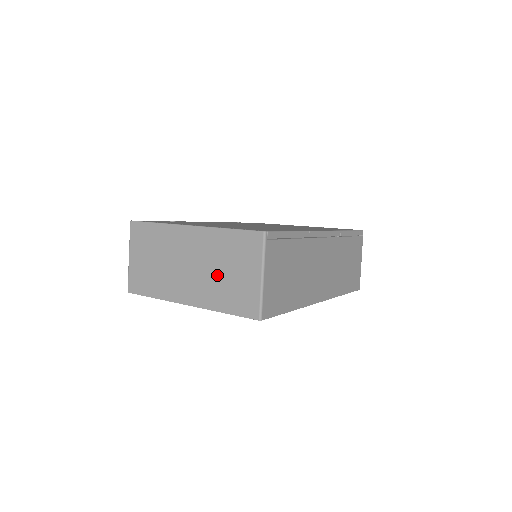
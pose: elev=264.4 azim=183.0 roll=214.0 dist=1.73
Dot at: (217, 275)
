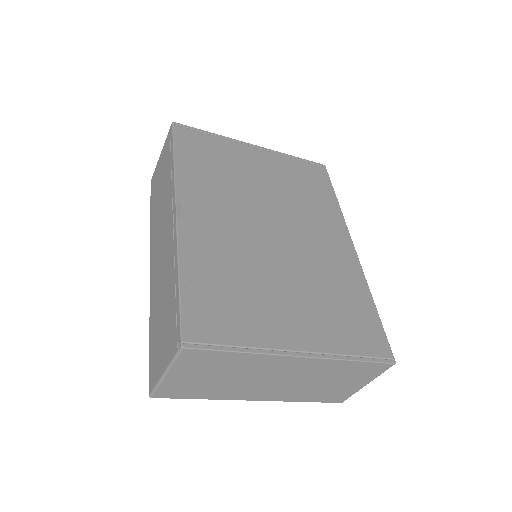
Dot at: (315, 385)
